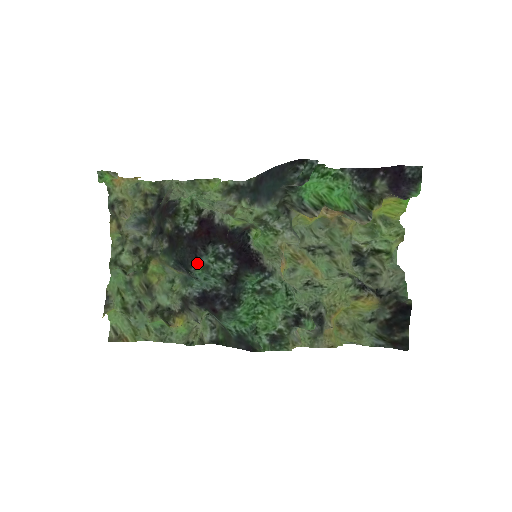
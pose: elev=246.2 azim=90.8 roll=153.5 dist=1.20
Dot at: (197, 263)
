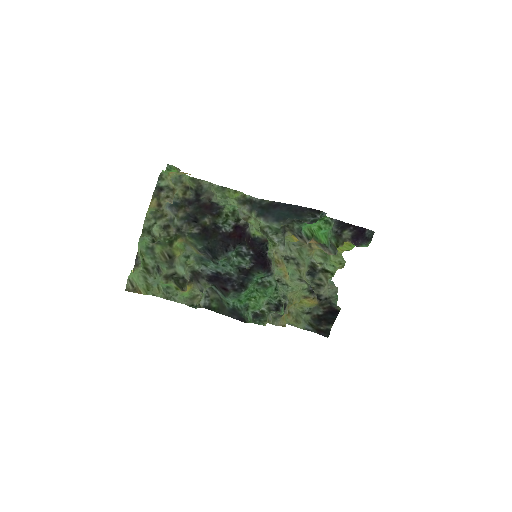
Dot at: (225, 255)
